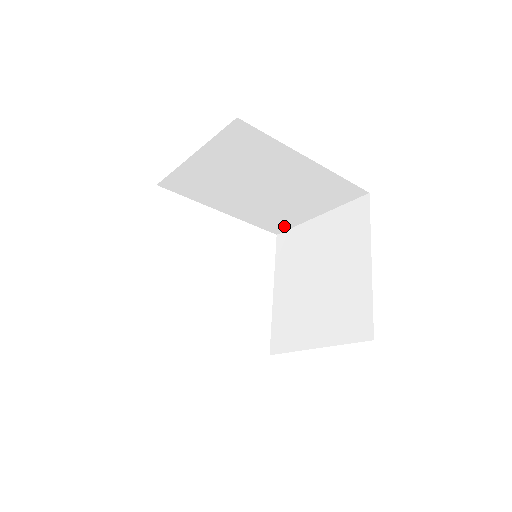
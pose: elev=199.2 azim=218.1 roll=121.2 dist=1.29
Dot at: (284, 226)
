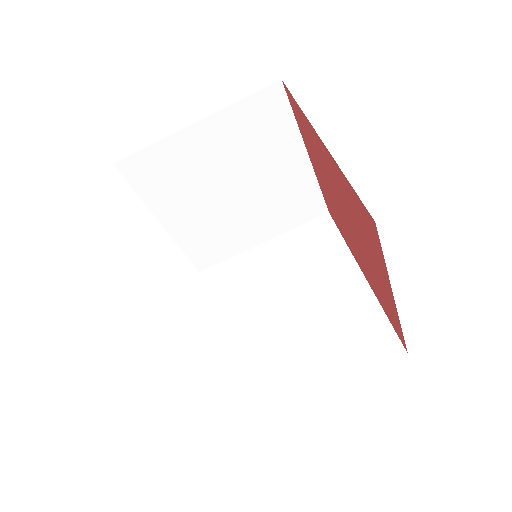
Dot at: (257, 405)
